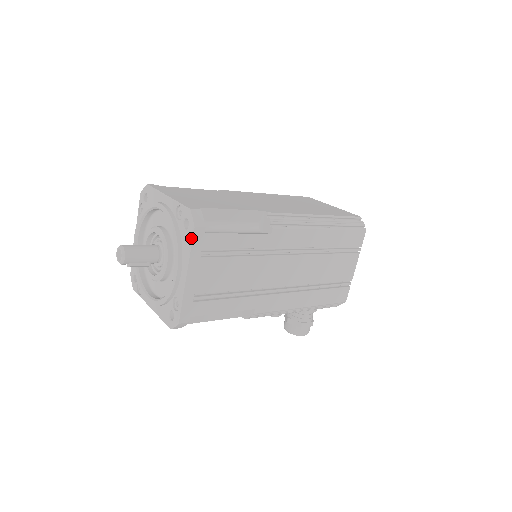
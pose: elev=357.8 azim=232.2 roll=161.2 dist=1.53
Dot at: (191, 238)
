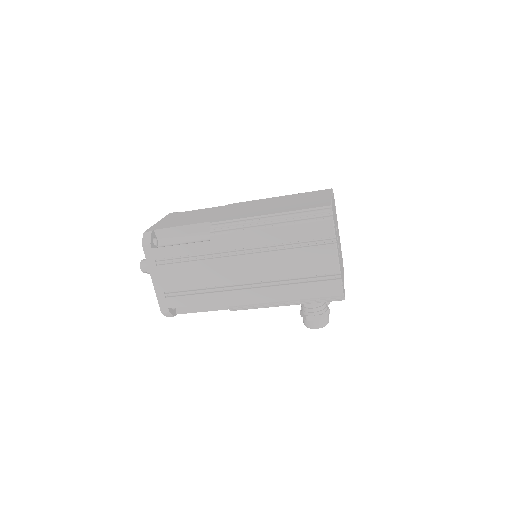
Dot at: (144, 253)
